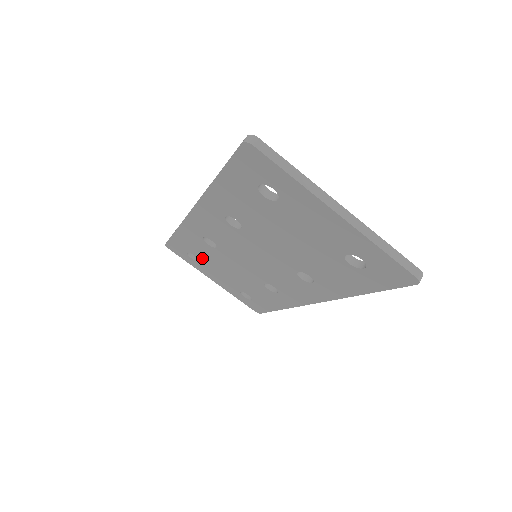
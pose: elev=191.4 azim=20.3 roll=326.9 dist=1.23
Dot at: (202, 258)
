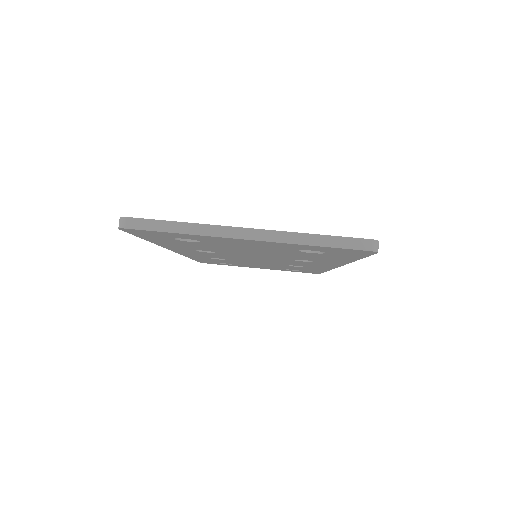
Dot at: (231, 263)
